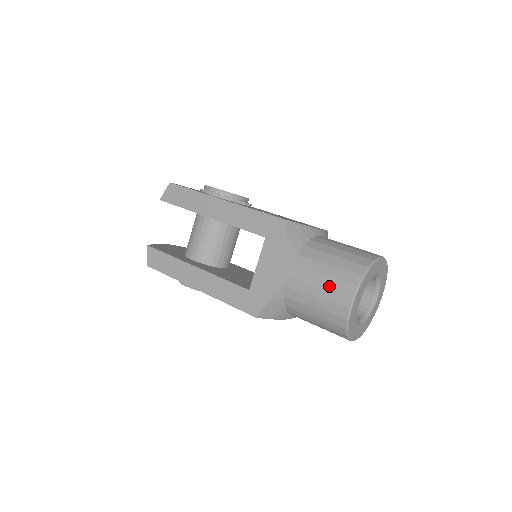
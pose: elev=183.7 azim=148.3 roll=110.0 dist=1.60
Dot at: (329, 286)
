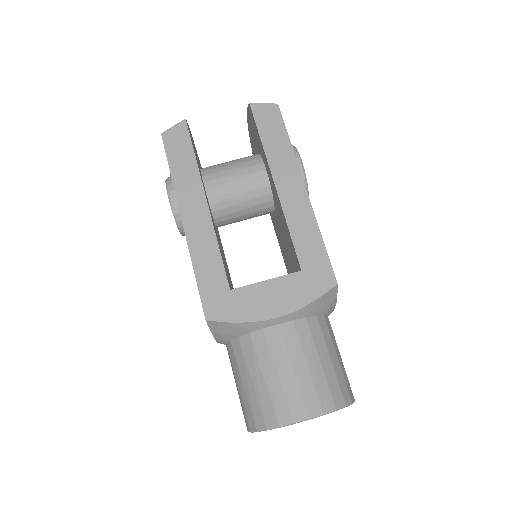
Dot at: (301, 381)
